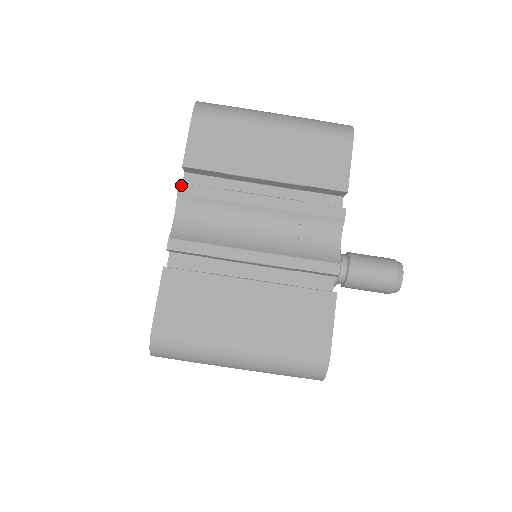
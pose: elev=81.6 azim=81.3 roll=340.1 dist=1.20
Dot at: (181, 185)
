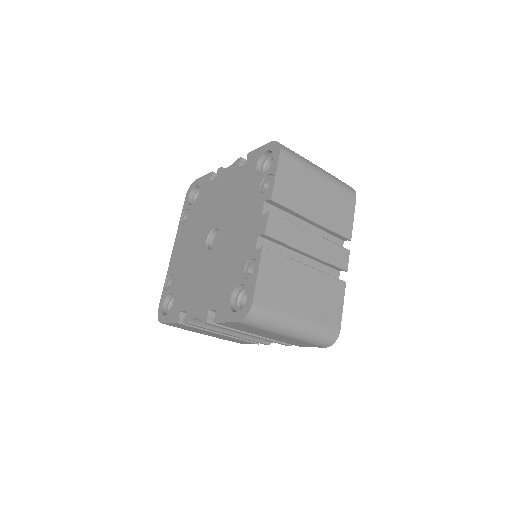
Dot at: (207, 323)
